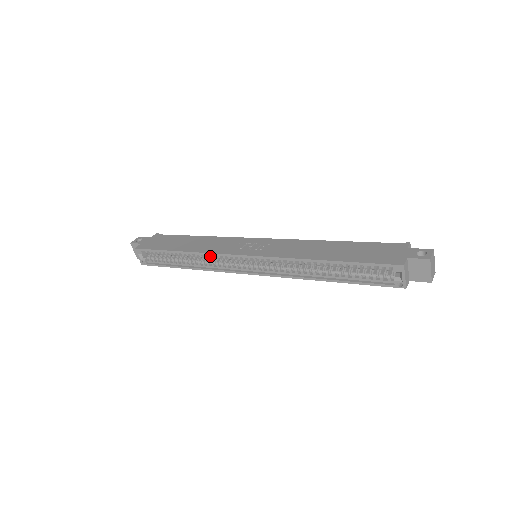
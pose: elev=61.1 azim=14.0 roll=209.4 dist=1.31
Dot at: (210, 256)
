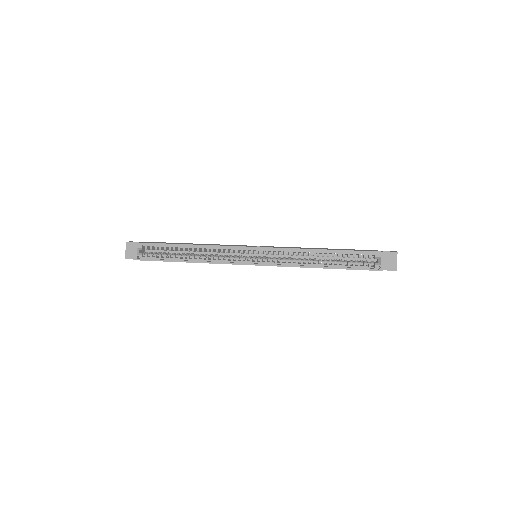
Dot at: (218, 250)
